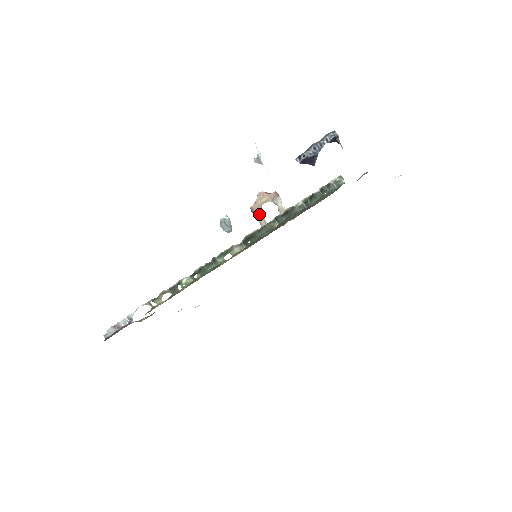
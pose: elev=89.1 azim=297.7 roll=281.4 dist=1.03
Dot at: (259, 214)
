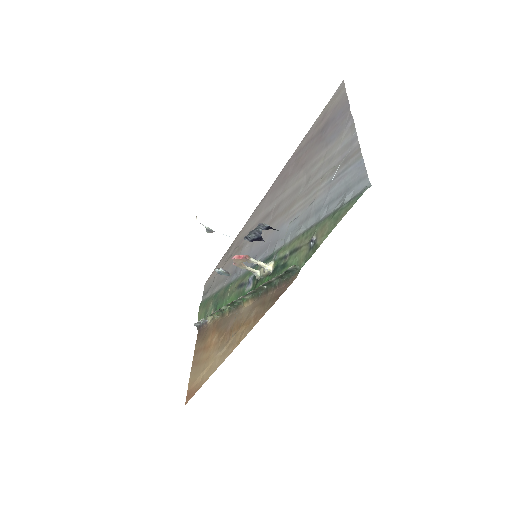
Dot at: (243, 268)
